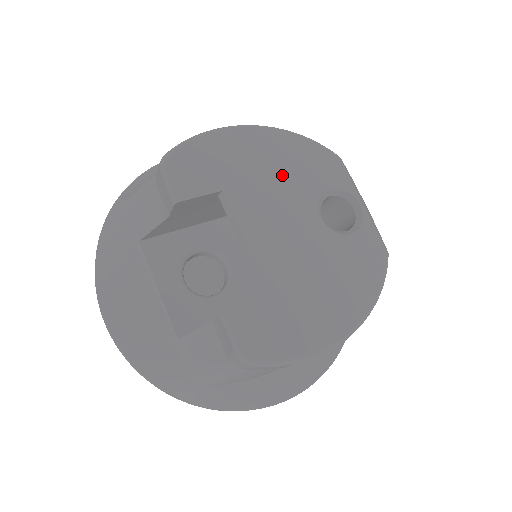
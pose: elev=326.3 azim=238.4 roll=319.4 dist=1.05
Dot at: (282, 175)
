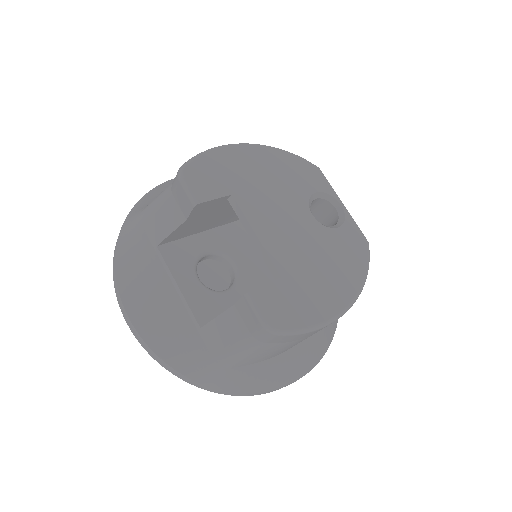
Dot at: (277, 182)
